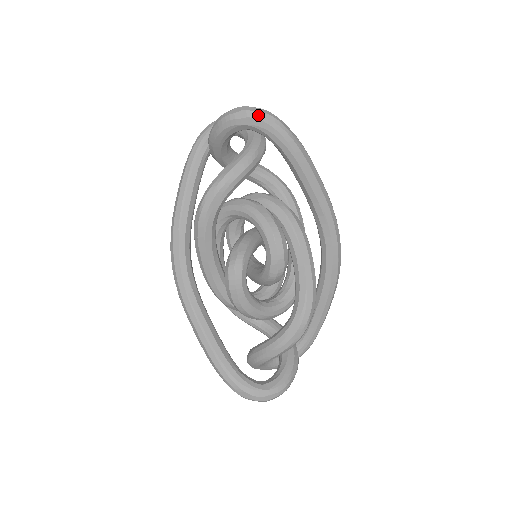
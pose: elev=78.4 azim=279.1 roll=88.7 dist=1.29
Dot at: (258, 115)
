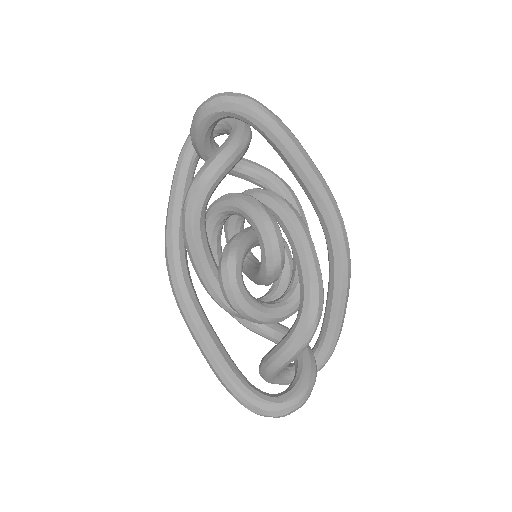
Dot at: (233, 99)
